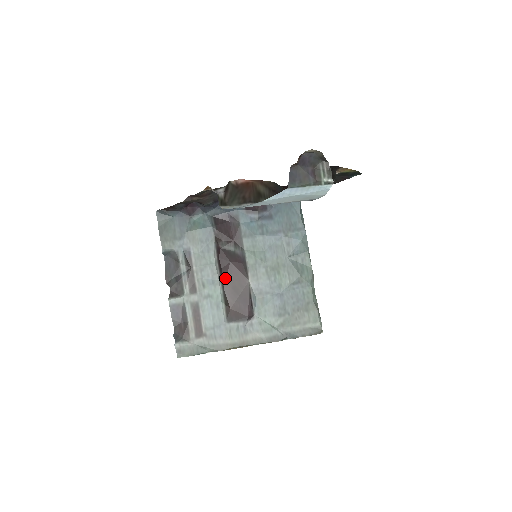
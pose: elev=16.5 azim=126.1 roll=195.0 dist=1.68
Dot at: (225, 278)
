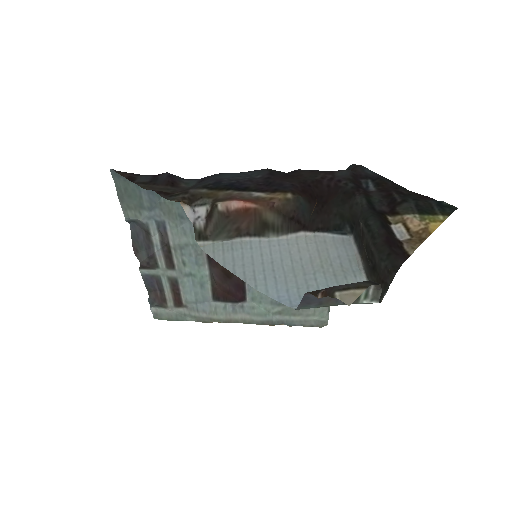
Dot at: (213, 259)
